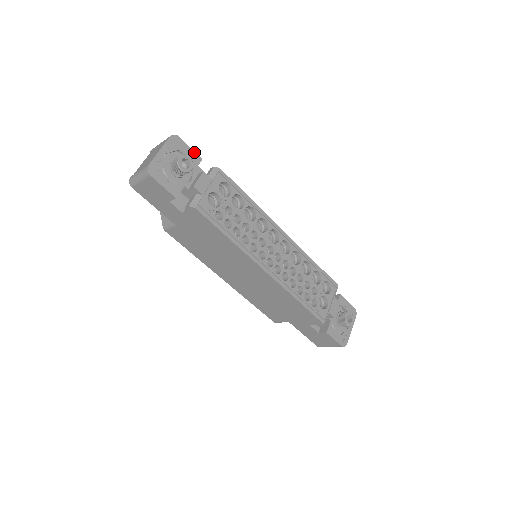
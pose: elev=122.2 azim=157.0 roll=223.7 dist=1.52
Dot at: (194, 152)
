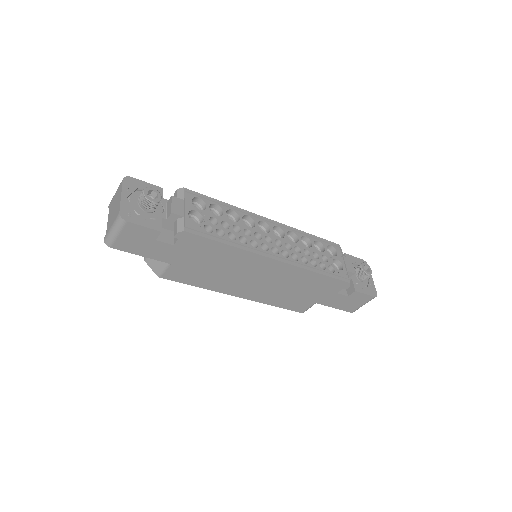
Dot at: (152, 185)
